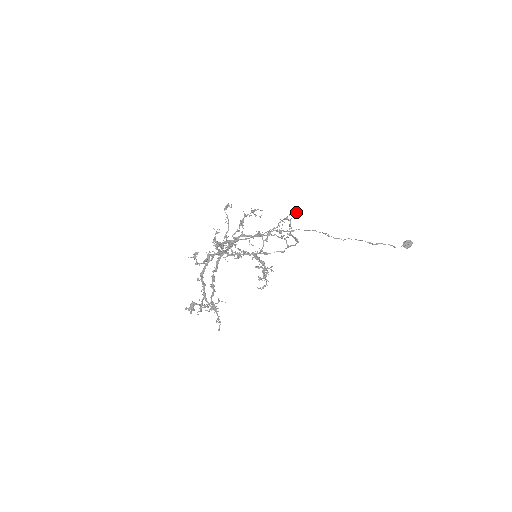
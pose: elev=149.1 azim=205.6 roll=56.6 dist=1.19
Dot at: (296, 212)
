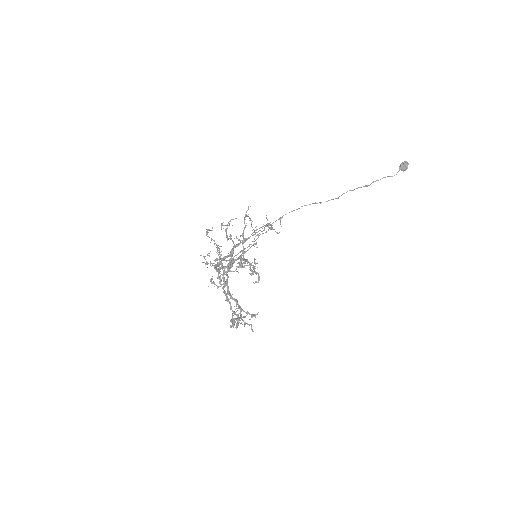
Dot at: occluded
